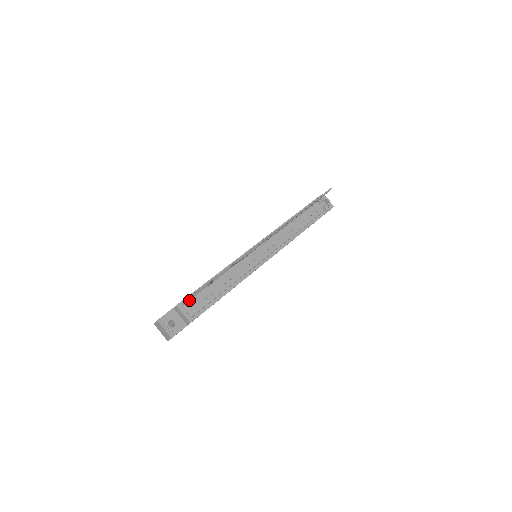
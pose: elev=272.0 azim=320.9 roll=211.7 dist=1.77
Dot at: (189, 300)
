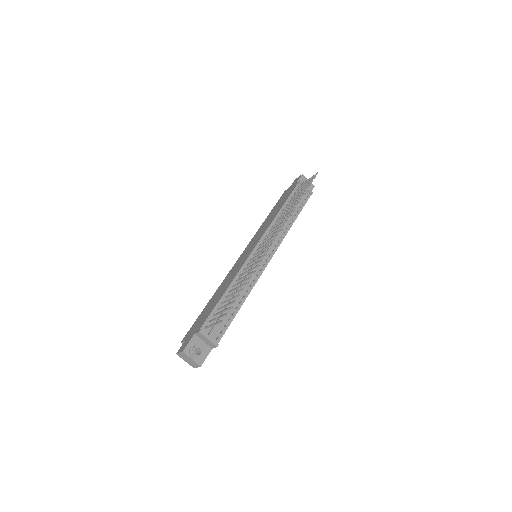
Dot at: (209, 322)
